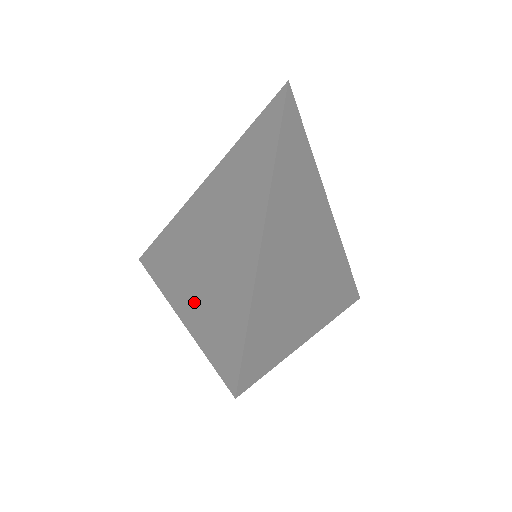
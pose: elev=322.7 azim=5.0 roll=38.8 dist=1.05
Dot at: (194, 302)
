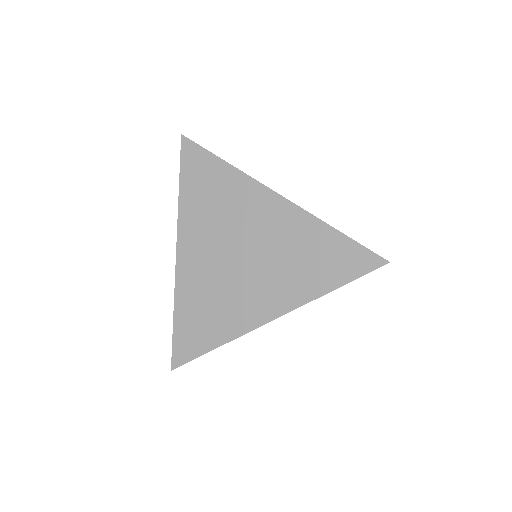
Dot at: (193, 277)
